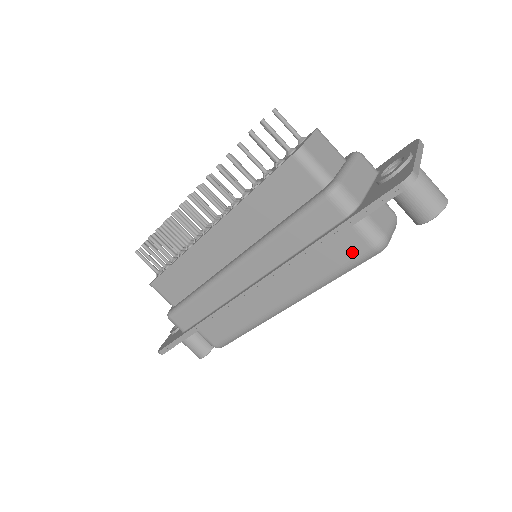
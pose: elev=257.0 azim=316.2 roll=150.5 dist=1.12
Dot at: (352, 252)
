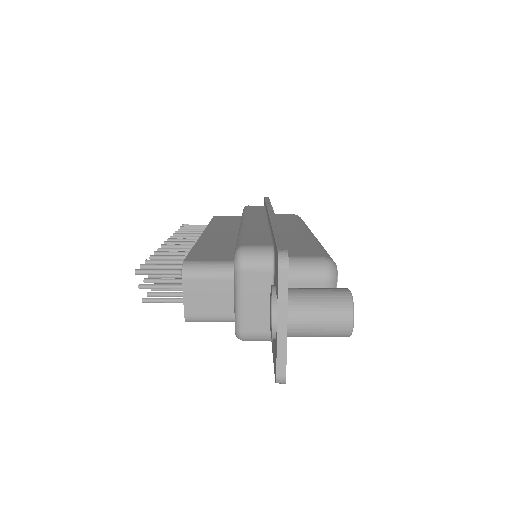
Dot at: occluded
